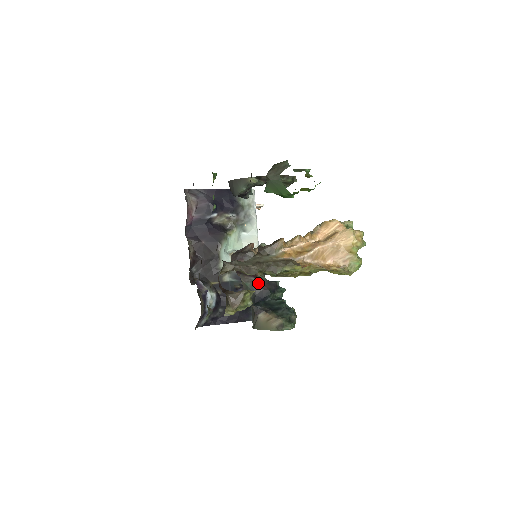
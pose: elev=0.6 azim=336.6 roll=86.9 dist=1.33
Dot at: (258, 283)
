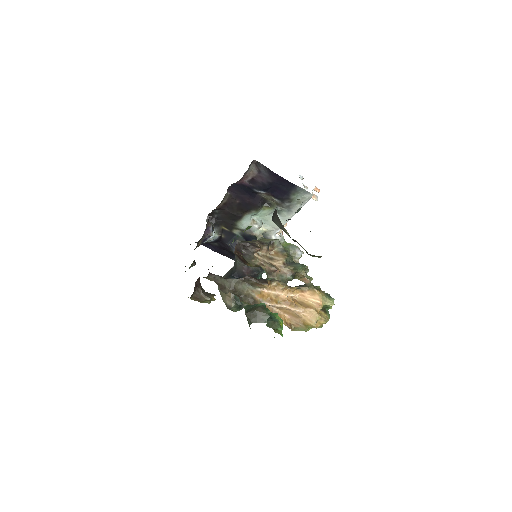
Dot at: (244, 267)
